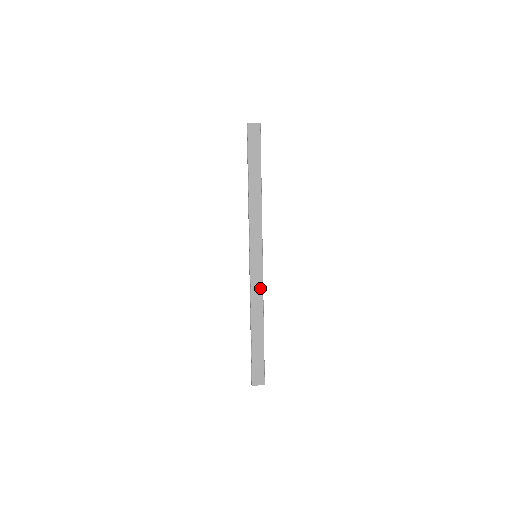
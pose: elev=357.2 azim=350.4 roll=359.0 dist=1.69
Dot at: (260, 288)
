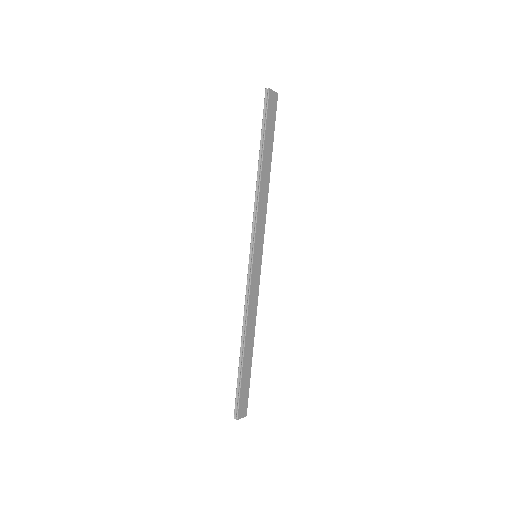
Dot at: (256, 296)
